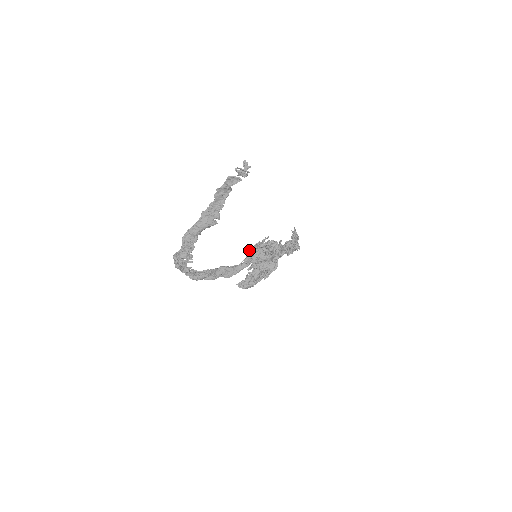
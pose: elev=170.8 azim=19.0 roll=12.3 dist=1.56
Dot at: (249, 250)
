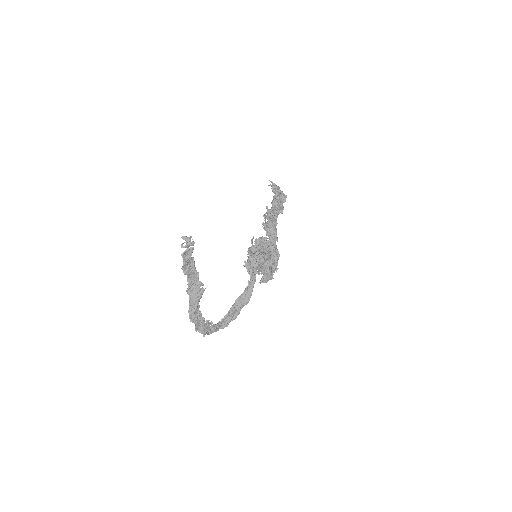
Dot at: (246, 266)
